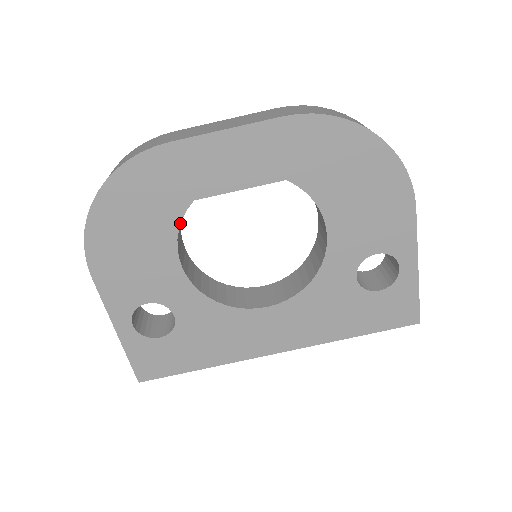
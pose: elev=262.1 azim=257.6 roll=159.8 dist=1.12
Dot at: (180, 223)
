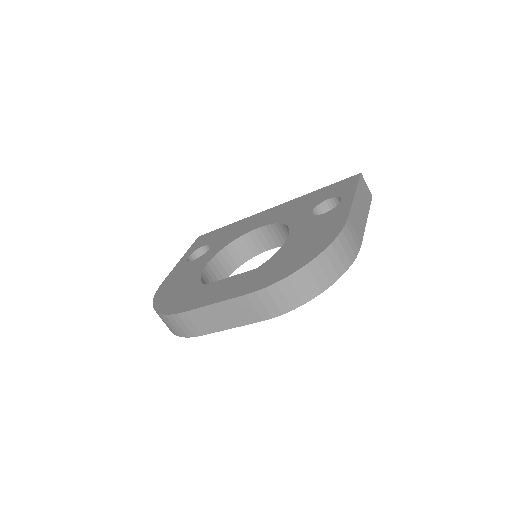
Dot at: occluded
